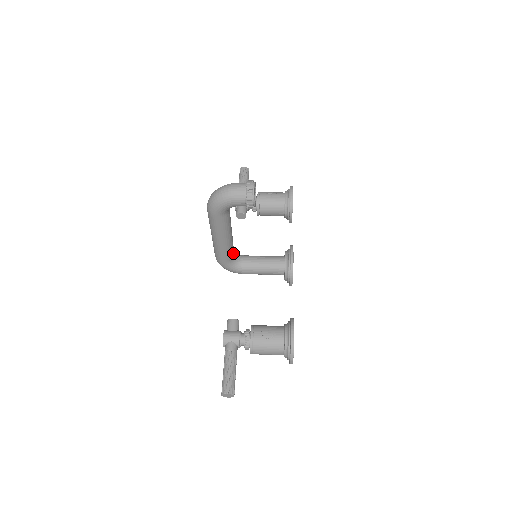
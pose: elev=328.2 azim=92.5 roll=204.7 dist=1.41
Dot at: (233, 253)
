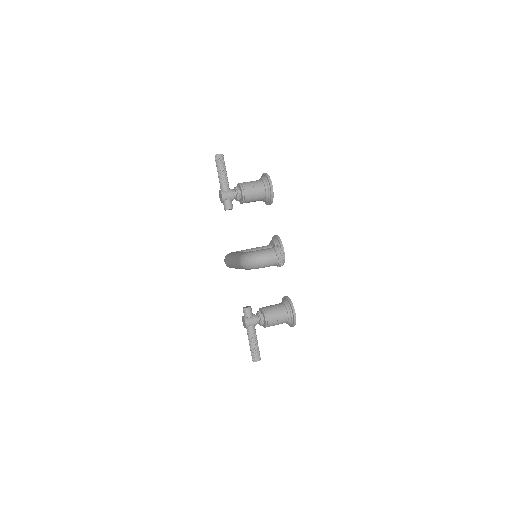
Dot at: occluded
